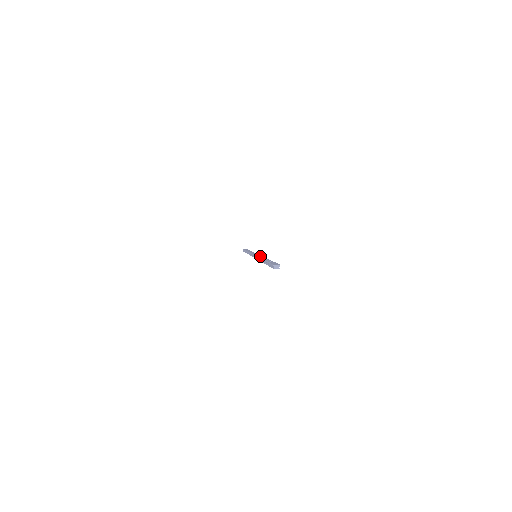
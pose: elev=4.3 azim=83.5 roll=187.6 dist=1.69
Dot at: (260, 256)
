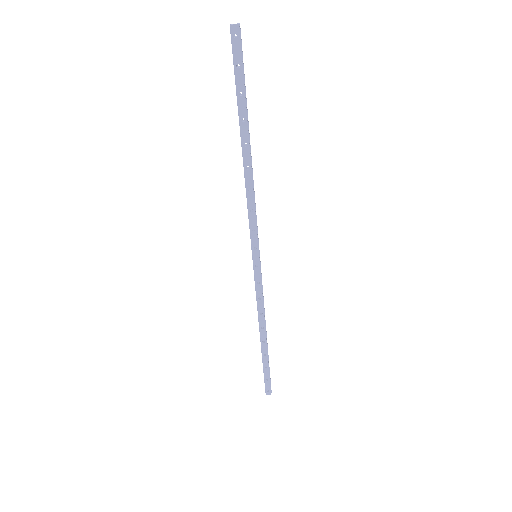
Dot at: (251, 206)
